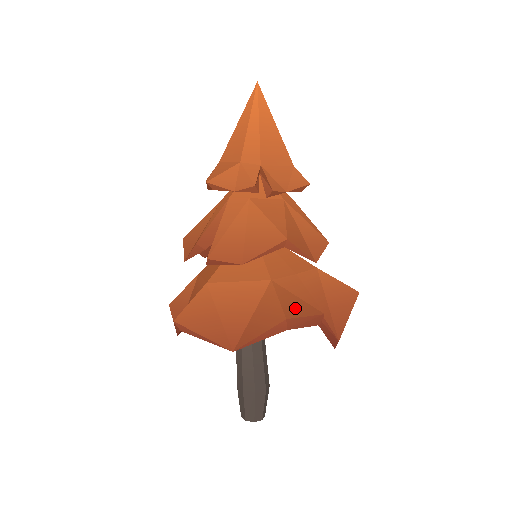
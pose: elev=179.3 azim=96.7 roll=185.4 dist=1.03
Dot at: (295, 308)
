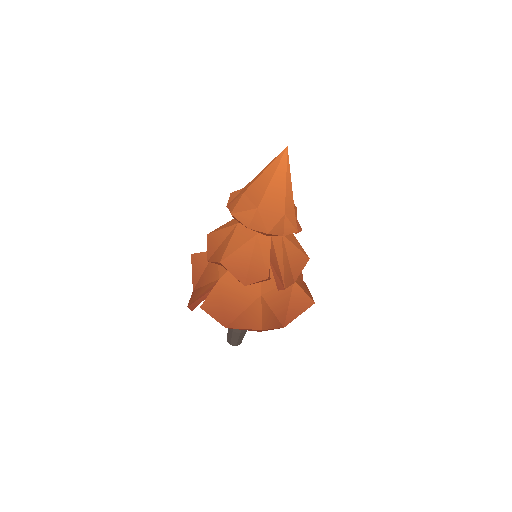
Dot at: (308, 292)
